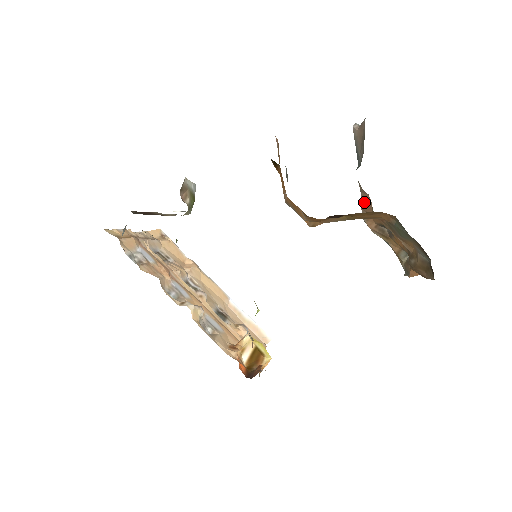
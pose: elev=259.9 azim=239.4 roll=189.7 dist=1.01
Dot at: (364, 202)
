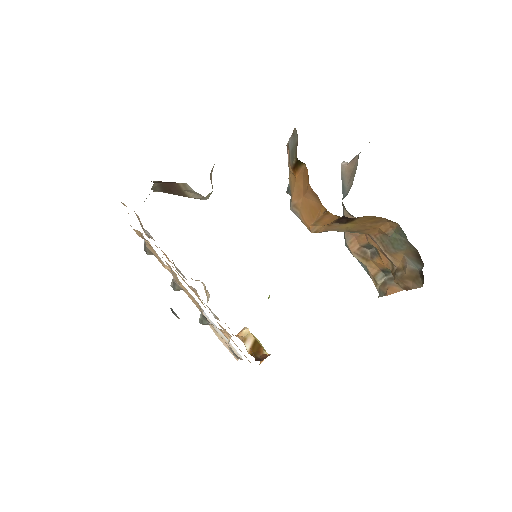
Dot at: occluded
